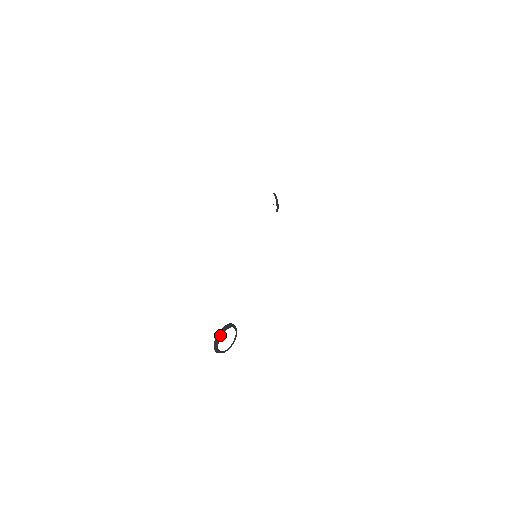
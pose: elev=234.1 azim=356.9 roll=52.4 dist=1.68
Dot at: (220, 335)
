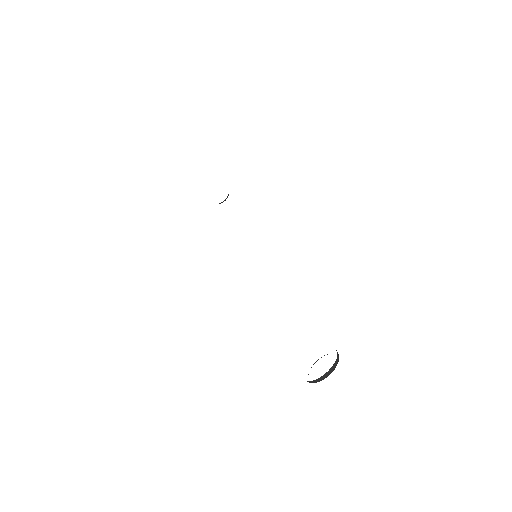
Dot at: (338, 361)
